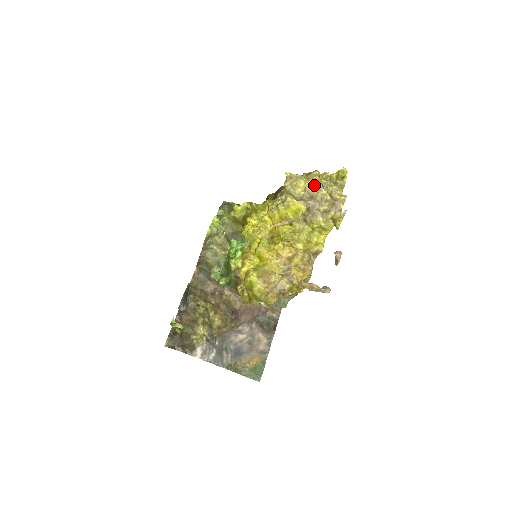
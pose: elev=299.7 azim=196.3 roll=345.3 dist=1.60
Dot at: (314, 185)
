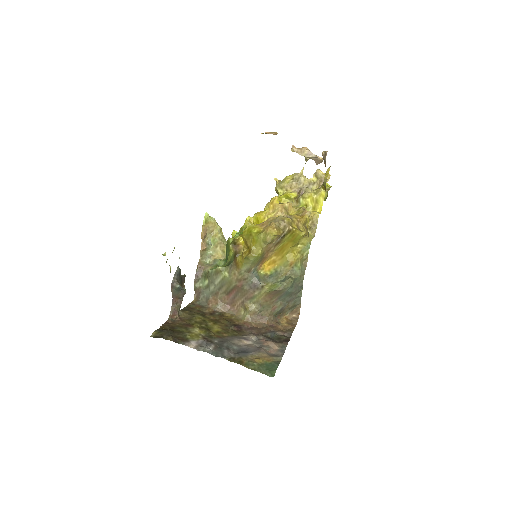
Dot at: (300, 174)
